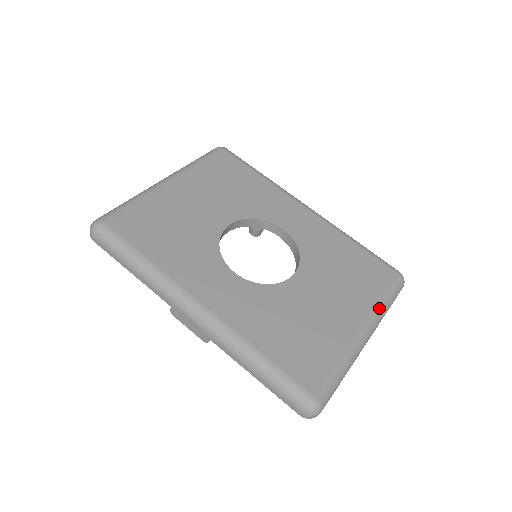
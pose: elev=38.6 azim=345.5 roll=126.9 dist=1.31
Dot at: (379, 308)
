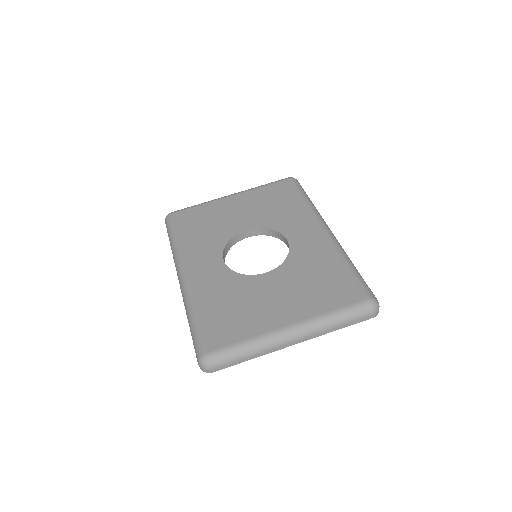
Dot at: (320, 318)
